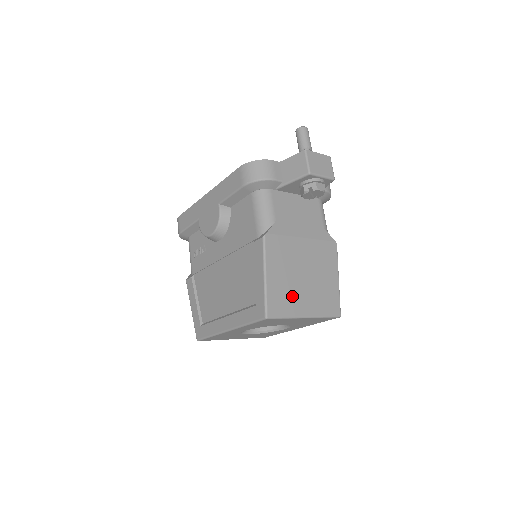
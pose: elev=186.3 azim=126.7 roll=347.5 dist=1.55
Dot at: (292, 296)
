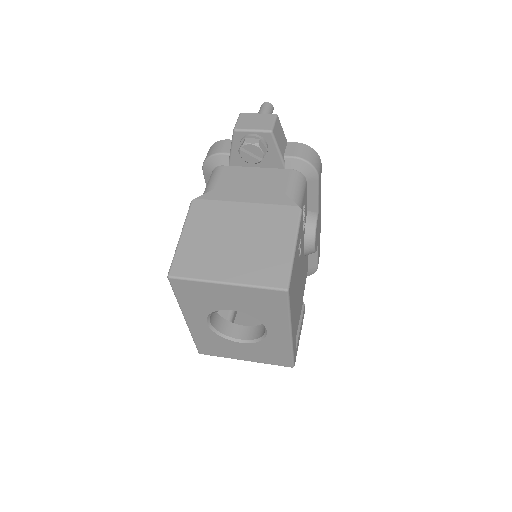
Dot at: (211, 258)
